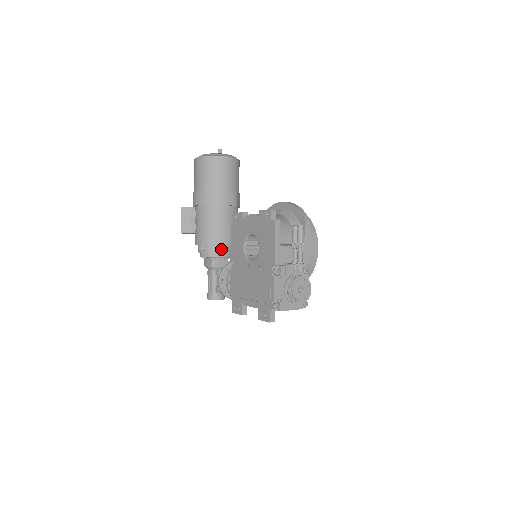
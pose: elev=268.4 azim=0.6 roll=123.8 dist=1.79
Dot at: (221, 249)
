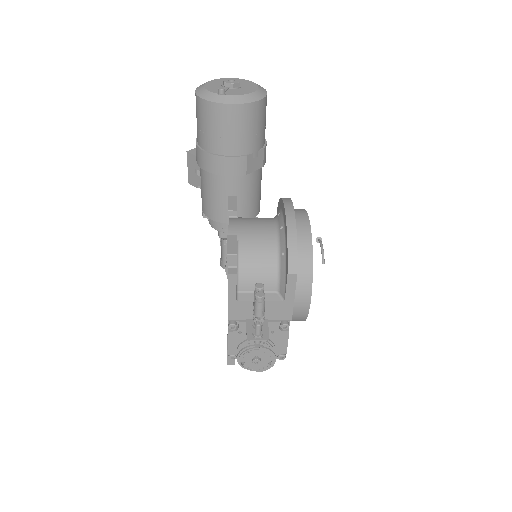
Dot at: (225, 225)
